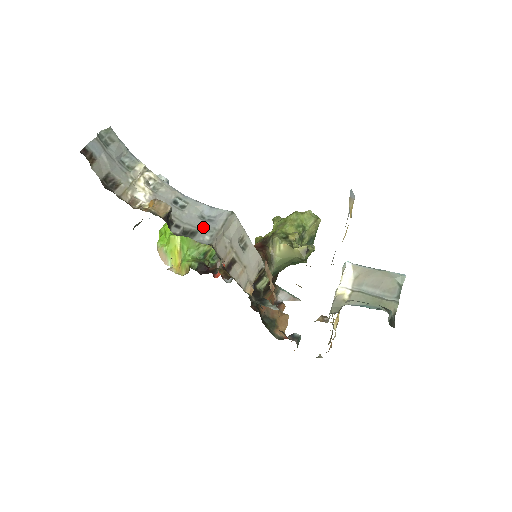
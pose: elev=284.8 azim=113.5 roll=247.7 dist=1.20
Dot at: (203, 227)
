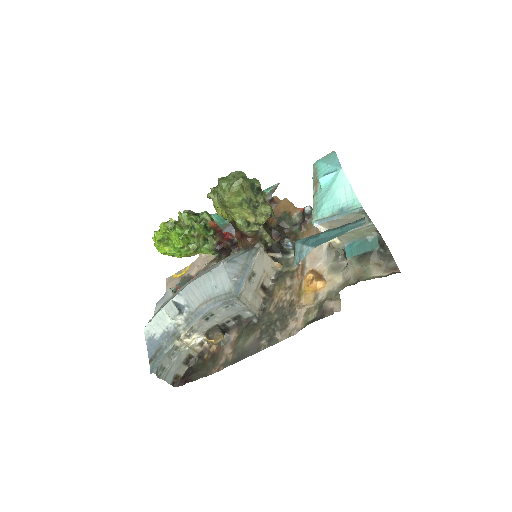
Dot at: (237, 311)
